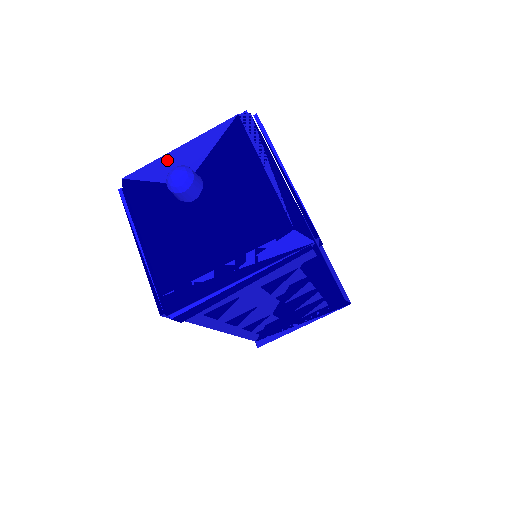
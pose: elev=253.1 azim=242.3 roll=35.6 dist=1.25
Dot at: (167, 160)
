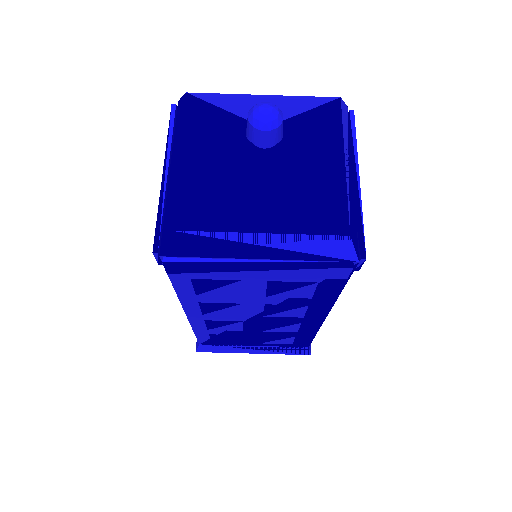
Dot at: (247, 99)
